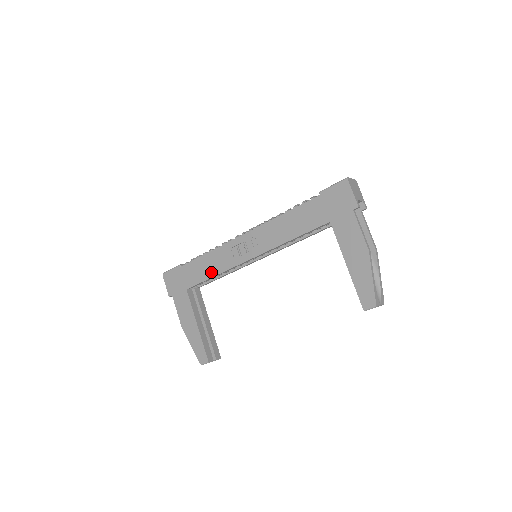
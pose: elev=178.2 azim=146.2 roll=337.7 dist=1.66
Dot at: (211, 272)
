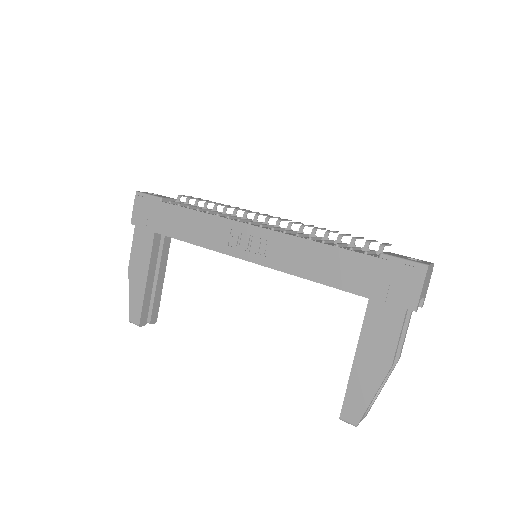
Dot at: (193, 237)
